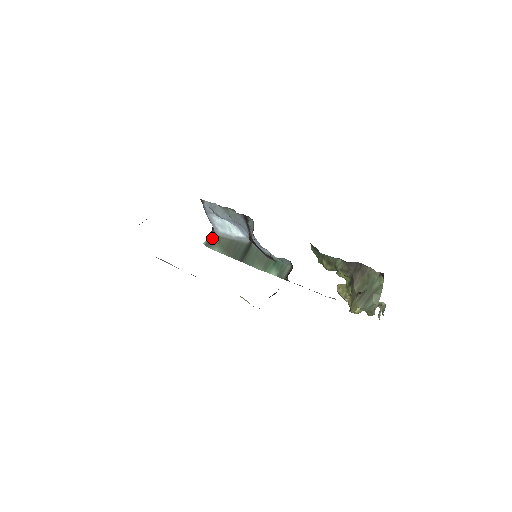
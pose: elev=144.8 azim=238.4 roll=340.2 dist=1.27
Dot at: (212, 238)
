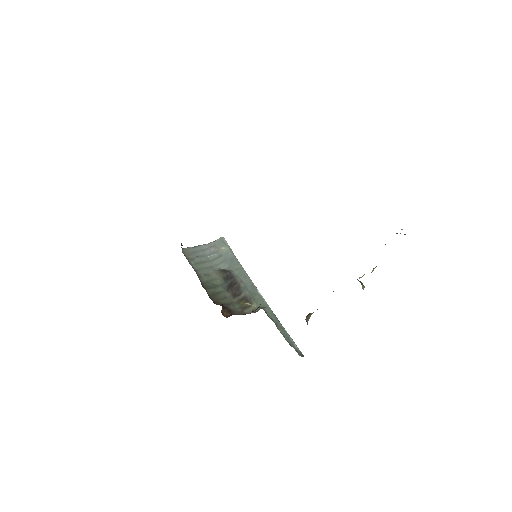
Dot at: occluded
